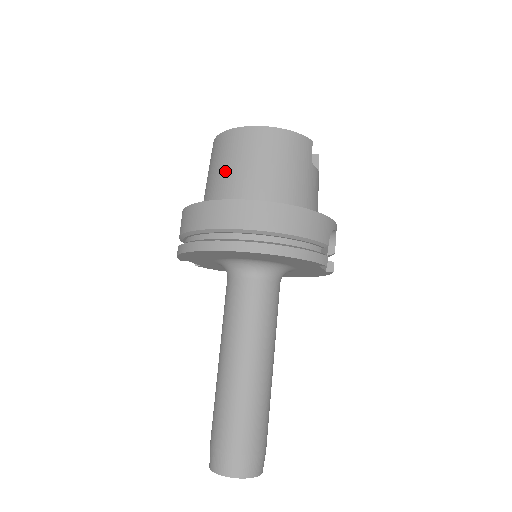
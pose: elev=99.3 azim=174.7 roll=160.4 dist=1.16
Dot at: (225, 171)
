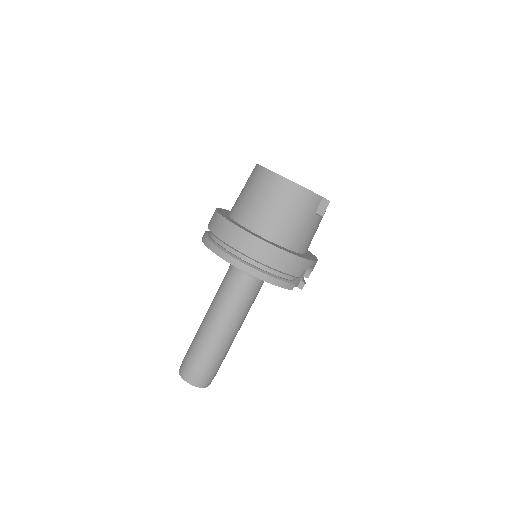
Dot at: (250, 199)
